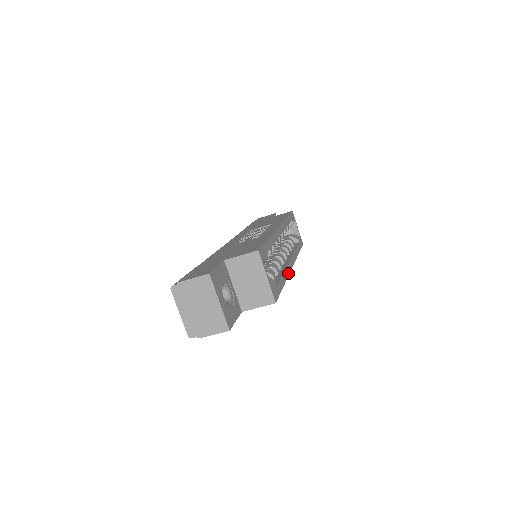
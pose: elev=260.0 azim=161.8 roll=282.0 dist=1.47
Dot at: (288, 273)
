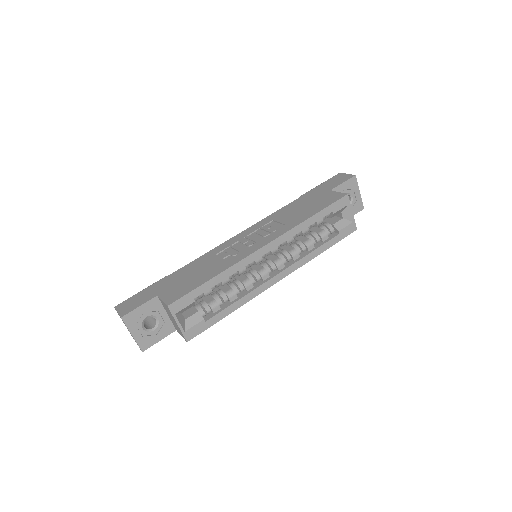
Dot at: (255, 295)
